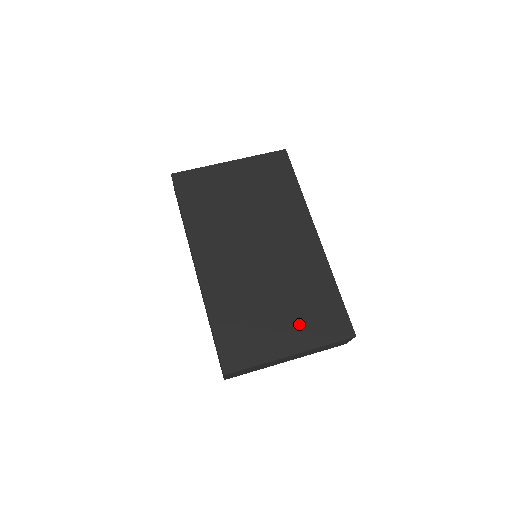
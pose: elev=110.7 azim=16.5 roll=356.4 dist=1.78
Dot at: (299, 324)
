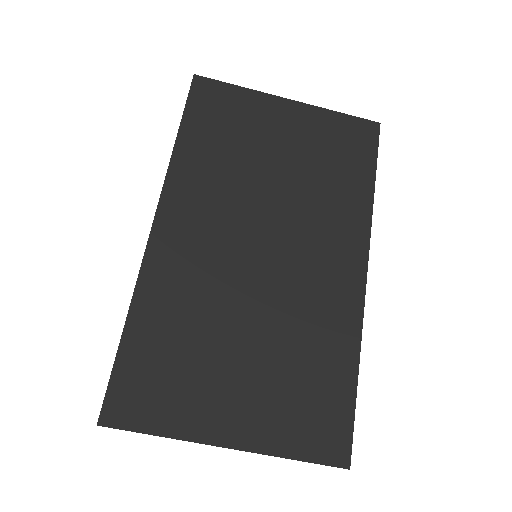
Dot at: (266, 400)
